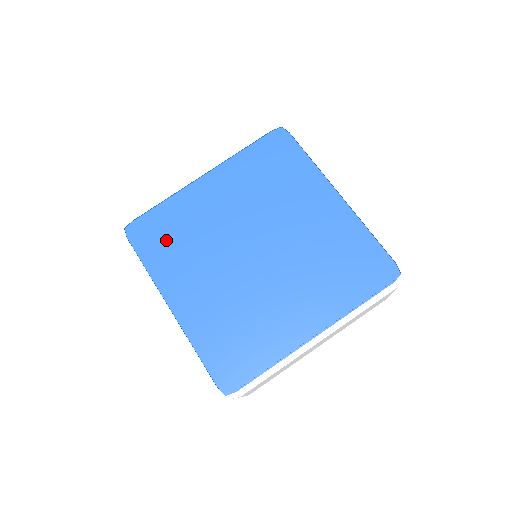
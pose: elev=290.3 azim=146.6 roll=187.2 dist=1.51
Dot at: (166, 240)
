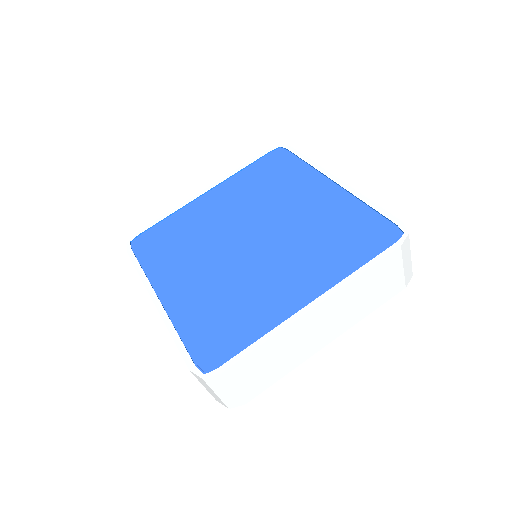
Dot at: (166, 244)
